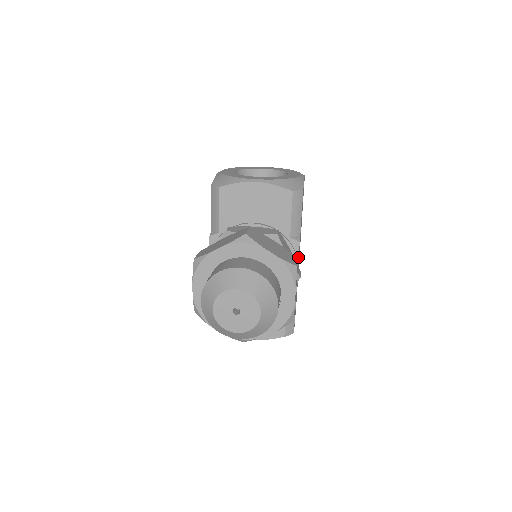
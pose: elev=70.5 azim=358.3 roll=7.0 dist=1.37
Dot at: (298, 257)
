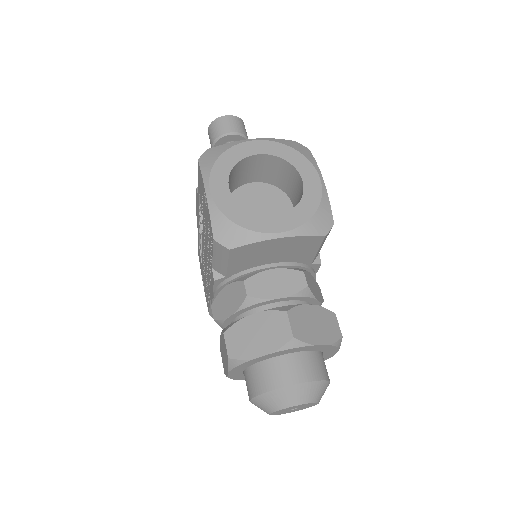
Dot at: occluded
